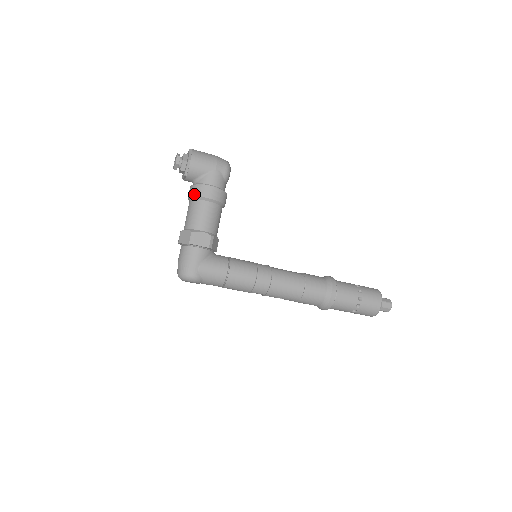
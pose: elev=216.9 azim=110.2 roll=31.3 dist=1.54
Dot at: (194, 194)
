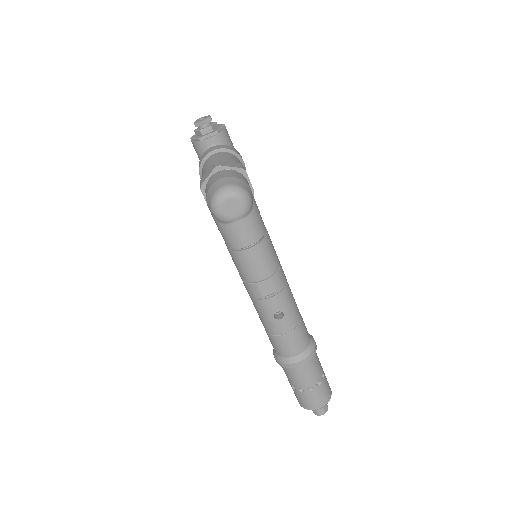
Dot at: (229, 148)
